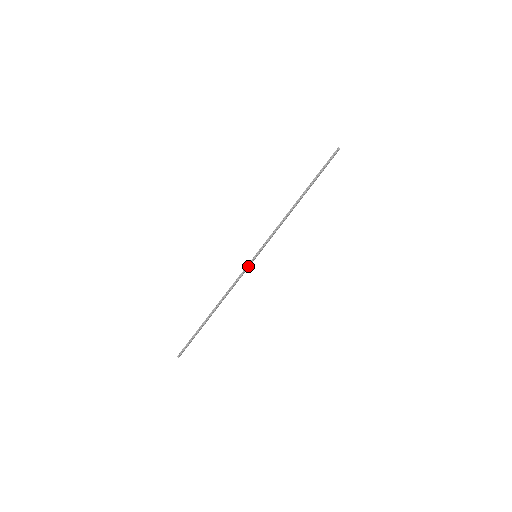
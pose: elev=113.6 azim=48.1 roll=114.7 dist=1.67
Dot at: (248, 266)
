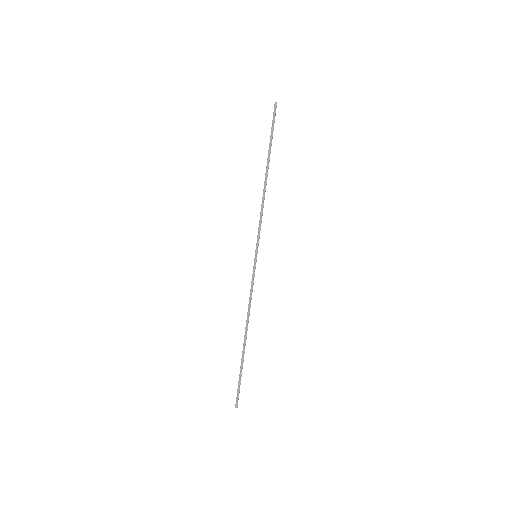
Dot at: (254, 271)
